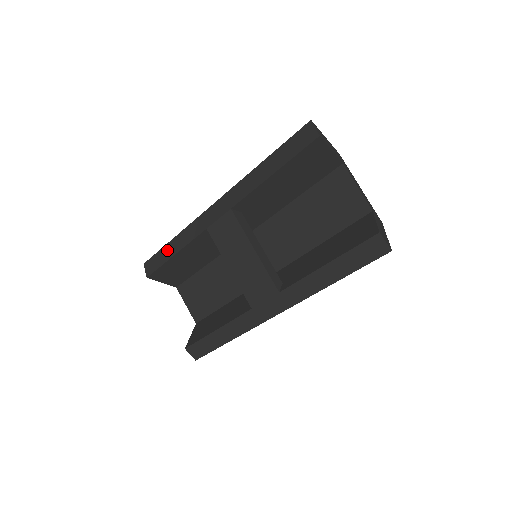
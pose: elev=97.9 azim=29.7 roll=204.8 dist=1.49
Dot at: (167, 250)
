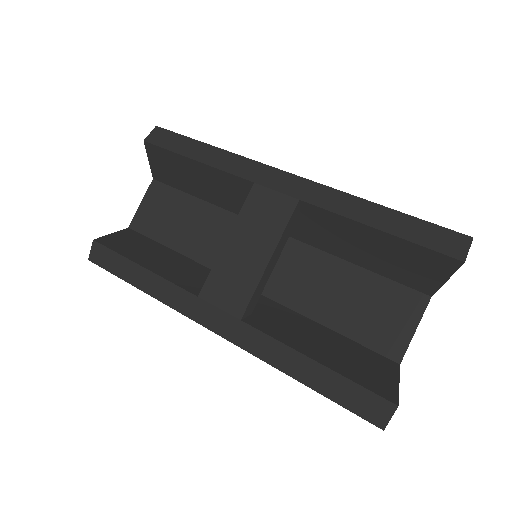
Dot at: (194, 146)
